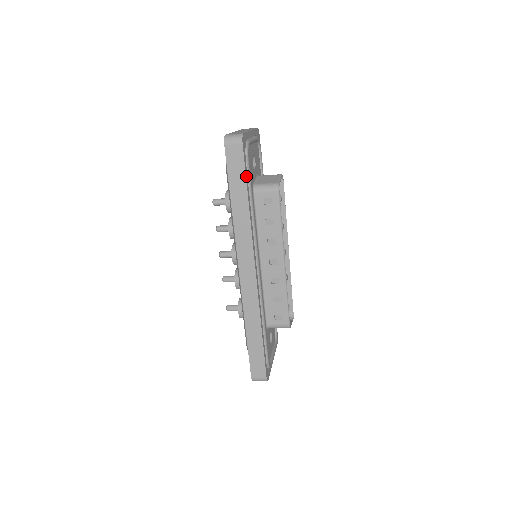
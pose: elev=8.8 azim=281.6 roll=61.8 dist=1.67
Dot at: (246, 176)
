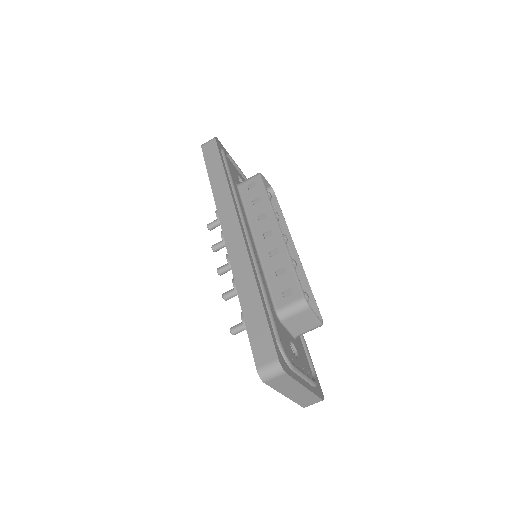
Dot at: (221, 158)
